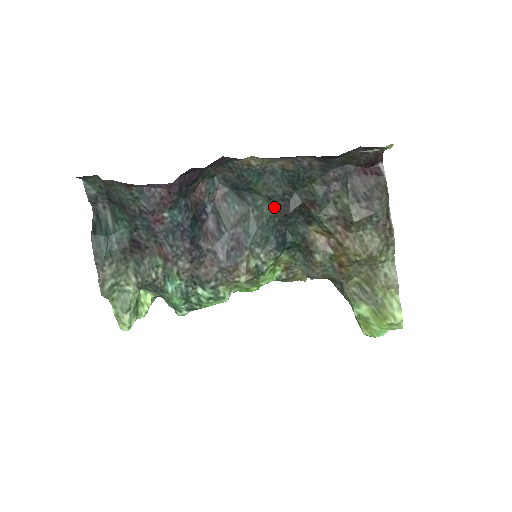
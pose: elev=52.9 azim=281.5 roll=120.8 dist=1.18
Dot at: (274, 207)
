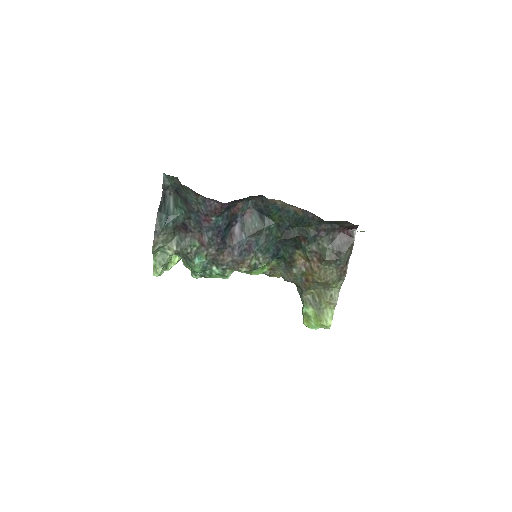
Dot at: (280, 232)
